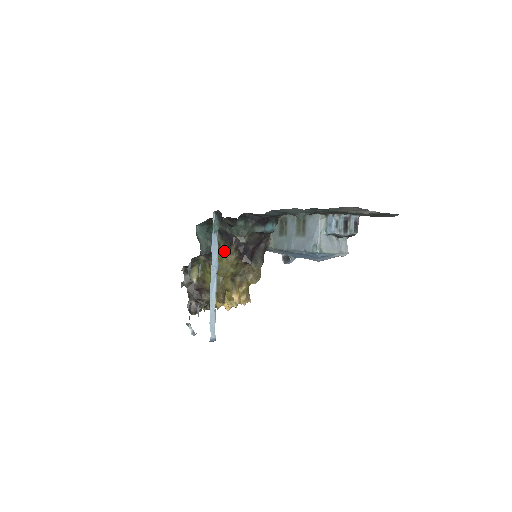
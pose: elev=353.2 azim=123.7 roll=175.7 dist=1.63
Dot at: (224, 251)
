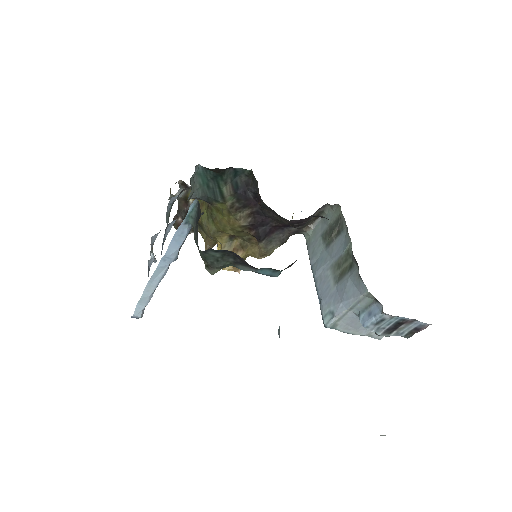
Dot at: (229, 210)
